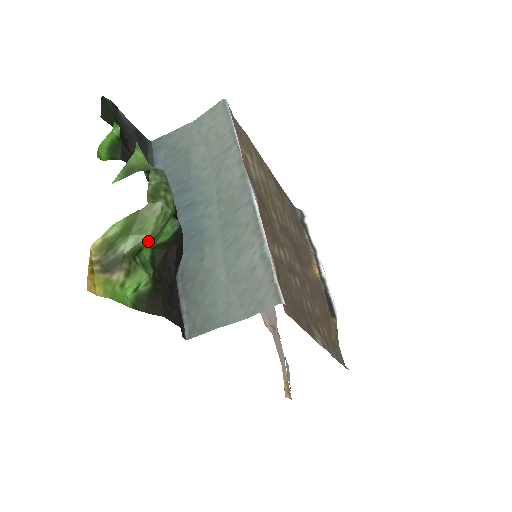
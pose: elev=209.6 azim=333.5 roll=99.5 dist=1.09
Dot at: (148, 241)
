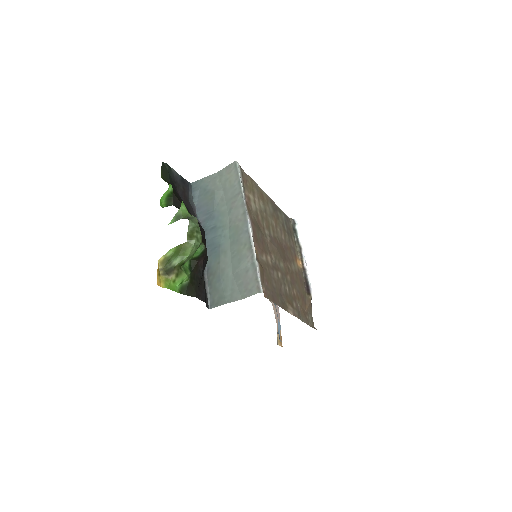
Dot at: (188, 259)
